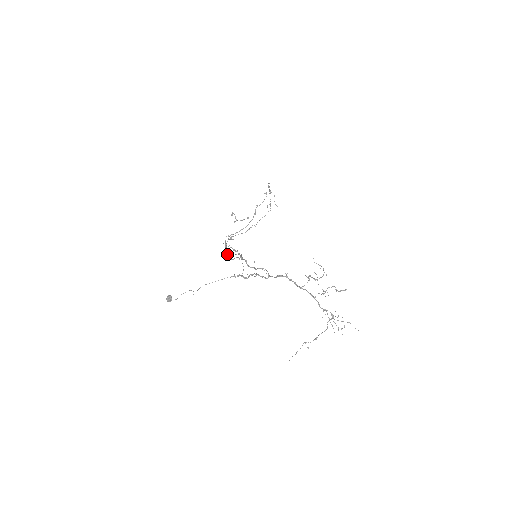
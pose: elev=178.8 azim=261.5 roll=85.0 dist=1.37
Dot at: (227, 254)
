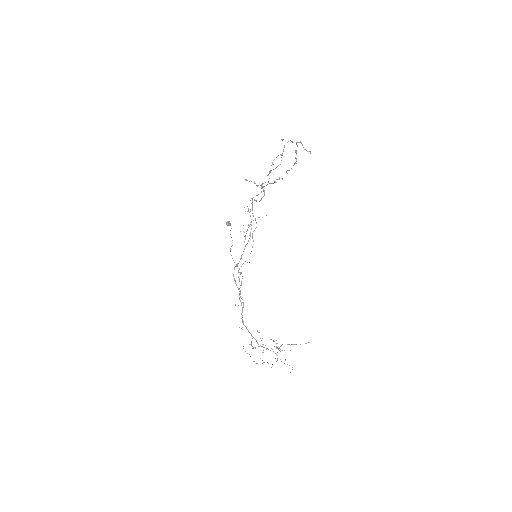
Dot at: (248, 224)
